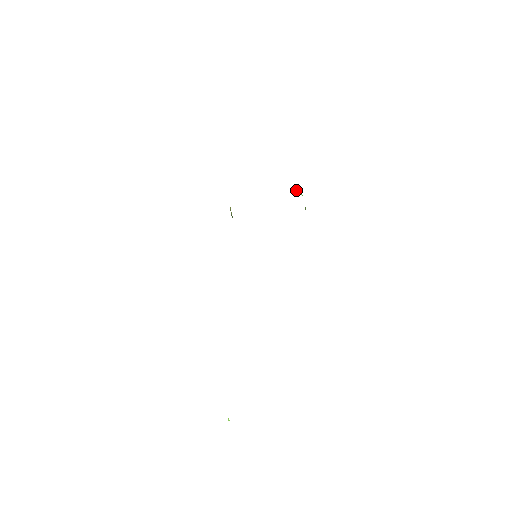
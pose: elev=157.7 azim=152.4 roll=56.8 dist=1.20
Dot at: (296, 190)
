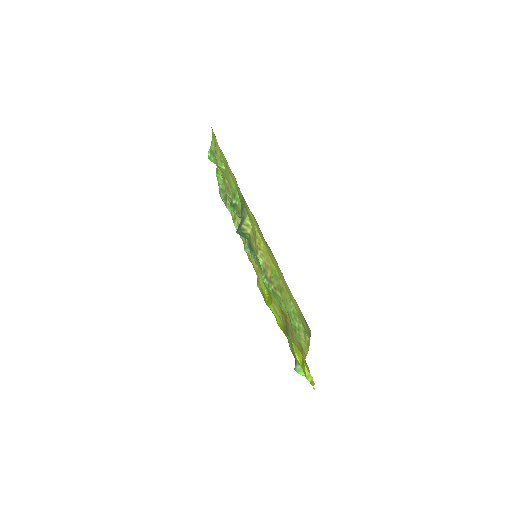
Dot at: (211, 159)
